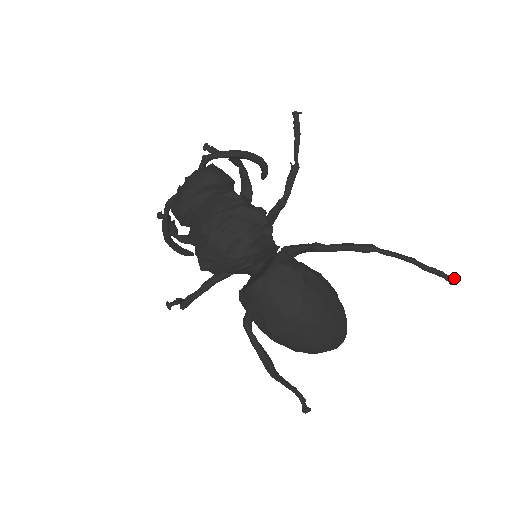
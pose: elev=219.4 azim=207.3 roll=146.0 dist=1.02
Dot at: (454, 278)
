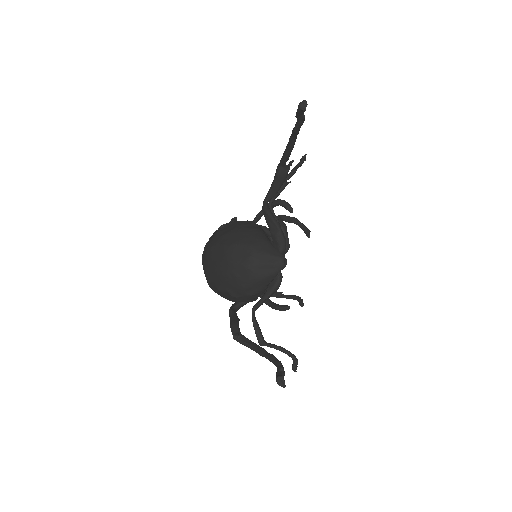
Dot at: (300, 103)
